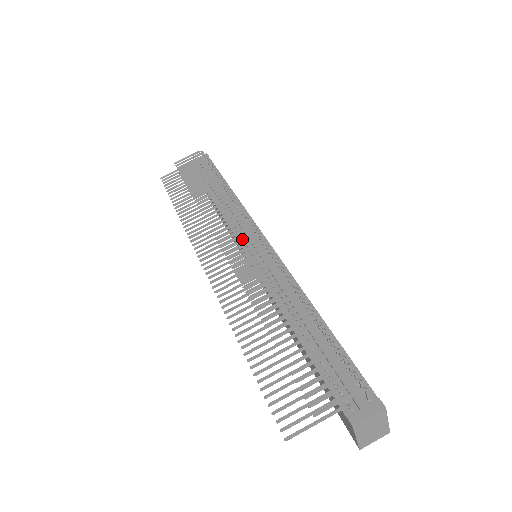
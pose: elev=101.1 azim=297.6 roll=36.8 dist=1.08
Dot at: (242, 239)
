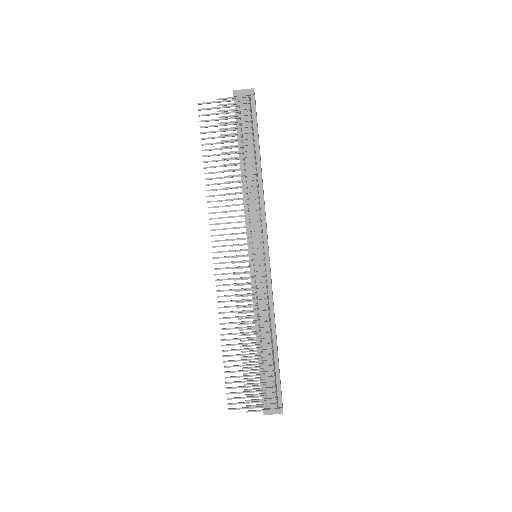
Dot at: occluded
